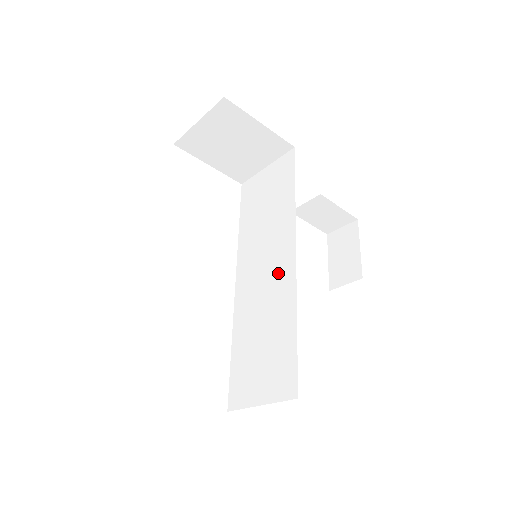
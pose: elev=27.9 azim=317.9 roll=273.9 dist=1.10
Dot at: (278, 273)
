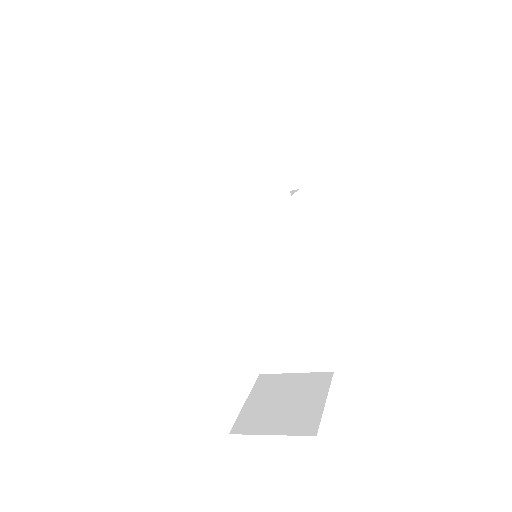
Dot at: (288, 274)
